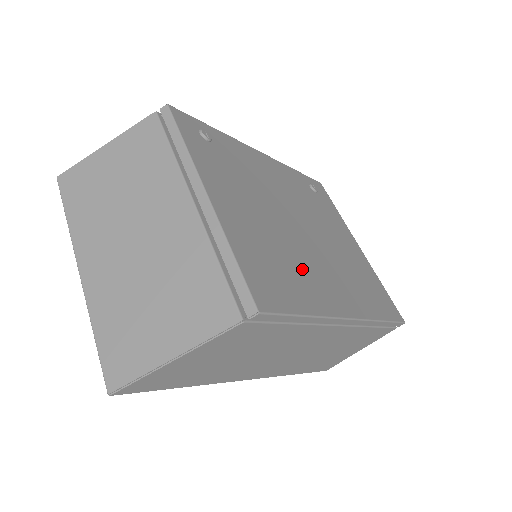
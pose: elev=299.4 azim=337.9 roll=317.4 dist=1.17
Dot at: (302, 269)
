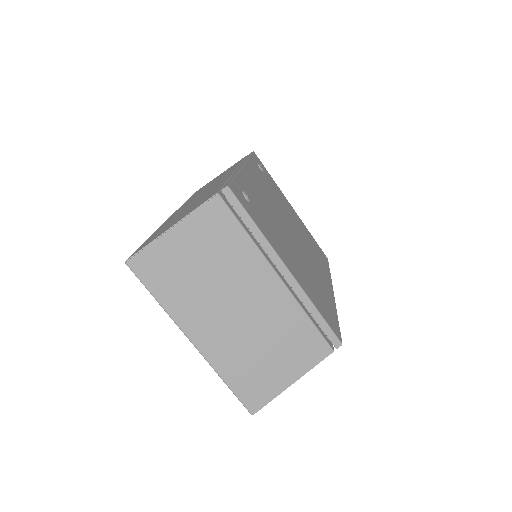
Dot at: (316, 279)
